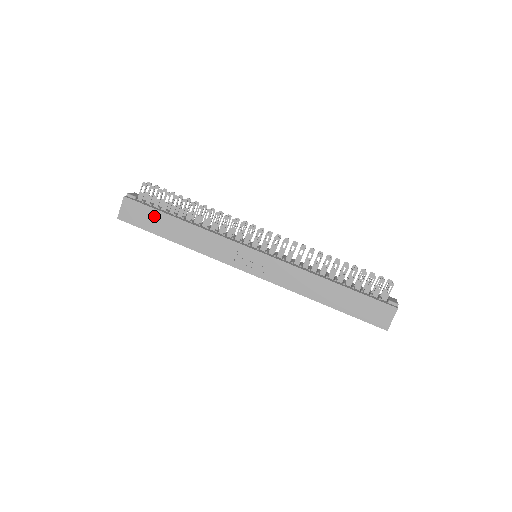
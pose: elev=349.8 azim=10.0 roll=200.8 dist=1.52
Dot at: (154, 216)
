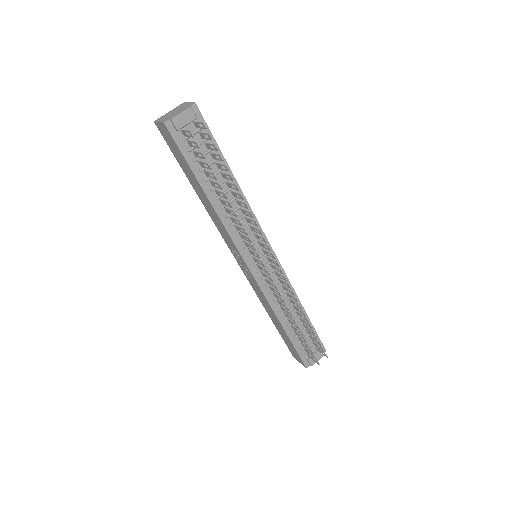
Dot at: (185, 164)
